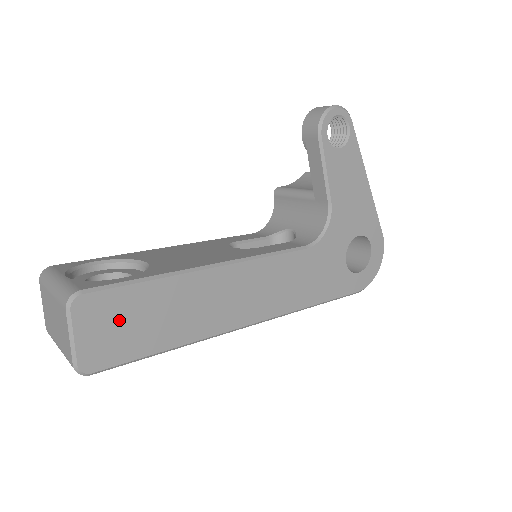
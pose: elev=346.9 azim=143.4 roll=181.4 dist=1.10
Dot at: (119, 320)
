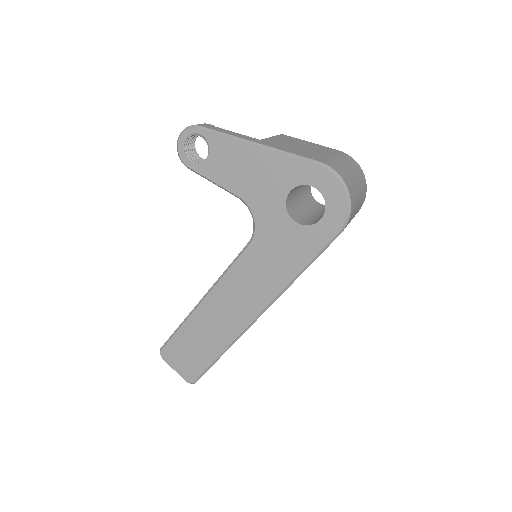
Dot at: (183, 354)
